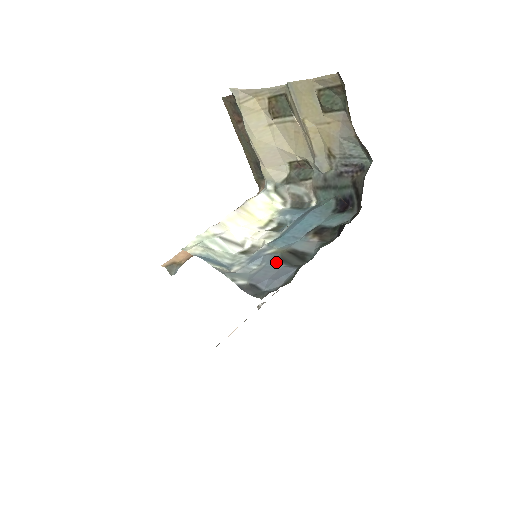
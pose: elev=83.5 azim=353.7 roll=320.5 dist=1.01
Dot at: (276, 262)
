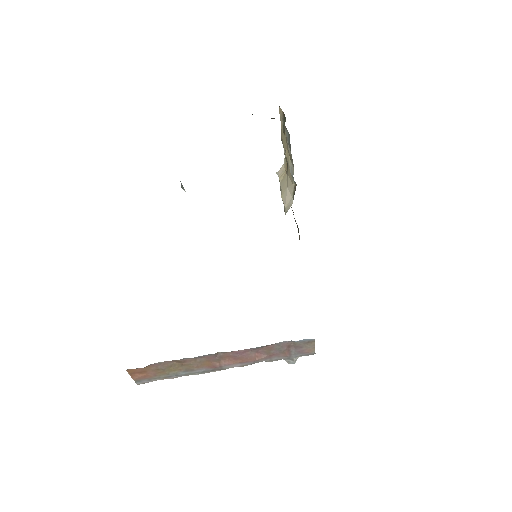
Dot at: occluded
